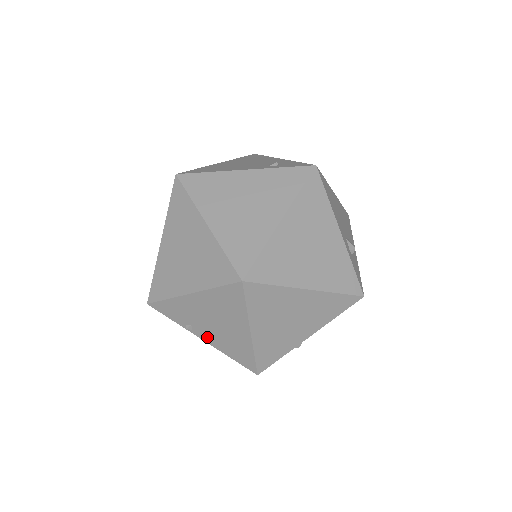
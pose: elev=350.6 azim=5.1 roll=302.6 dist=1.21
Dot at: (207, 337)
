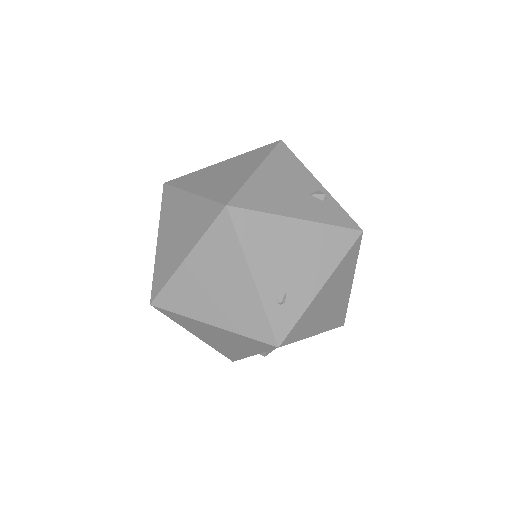
Dot at: occluded
